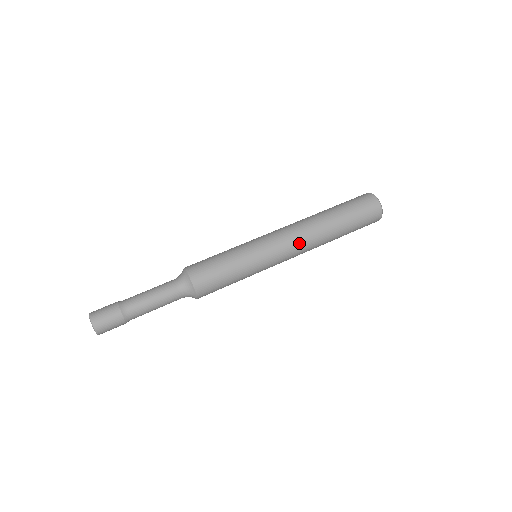
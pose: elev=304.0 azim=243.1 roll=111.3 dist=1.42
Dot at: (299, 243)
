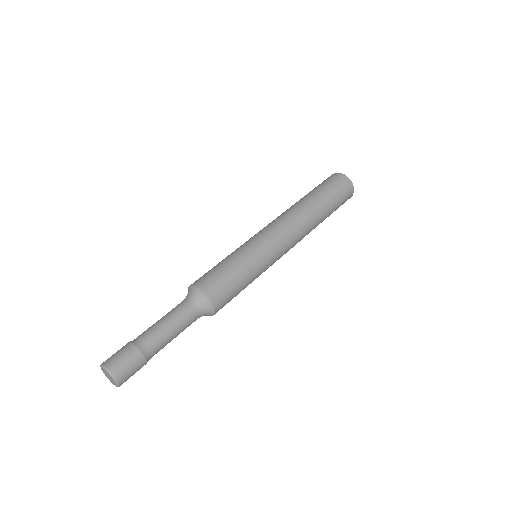
Dot at: (287, 222)
